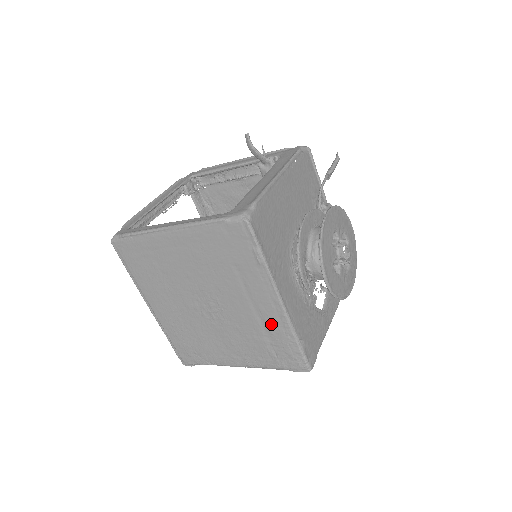
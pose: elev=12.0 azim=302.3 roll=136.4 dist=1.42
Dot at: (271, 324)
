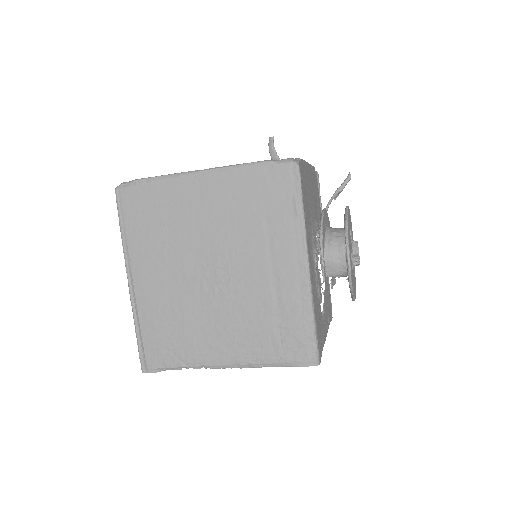
Dot at: (288, 296)
